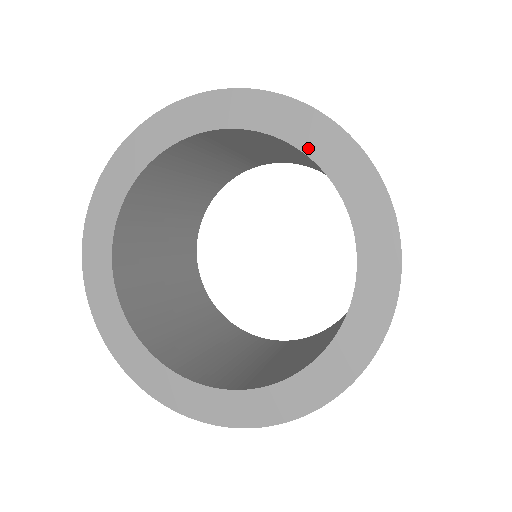
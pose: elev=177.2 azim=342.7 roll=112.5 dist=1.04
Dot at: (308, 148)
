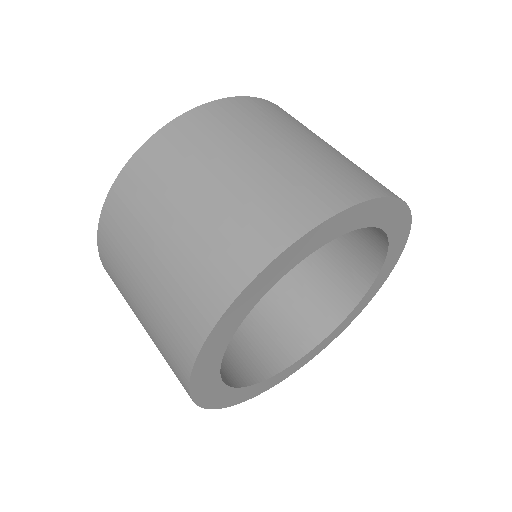
Dot at: (376, 223)
